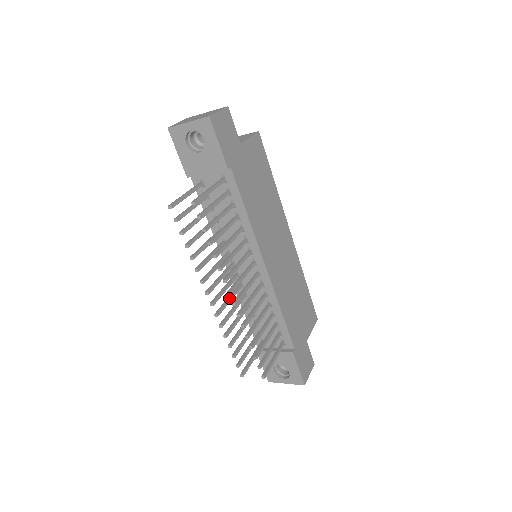
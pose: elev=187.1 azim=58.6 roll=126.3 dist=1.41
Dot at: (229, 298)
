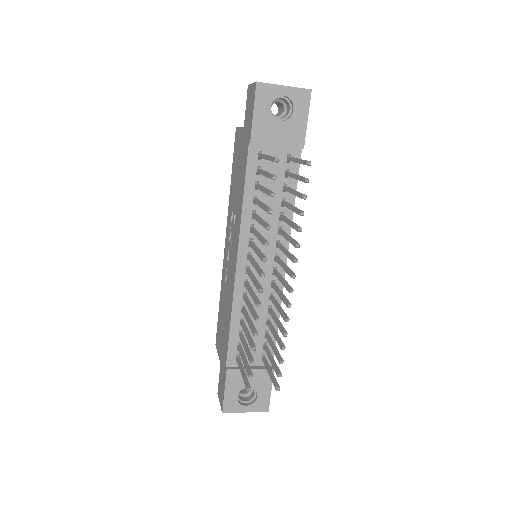
Dot at: (254, 292)
